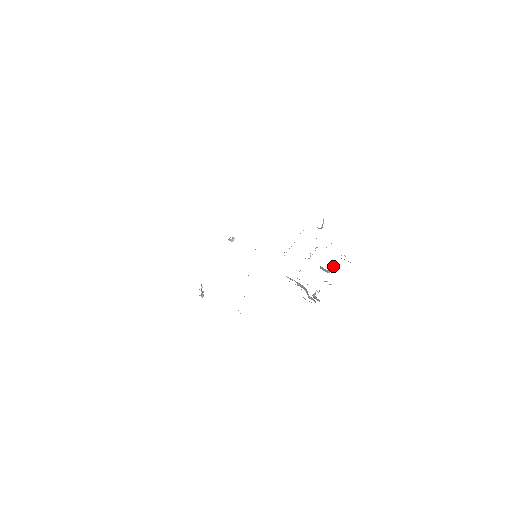
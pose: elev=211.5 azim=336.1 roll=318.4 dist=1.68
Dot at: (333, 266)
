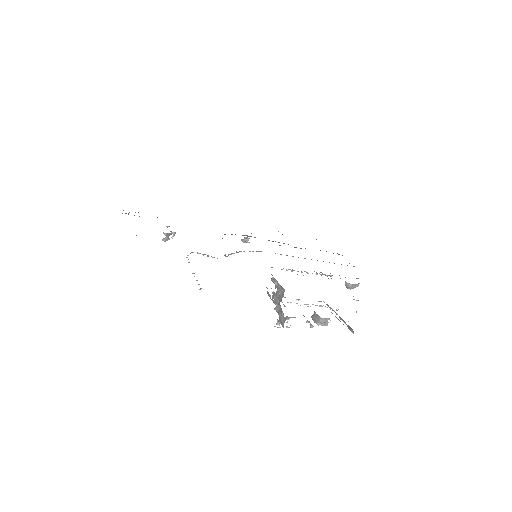
Dot at: occluded
